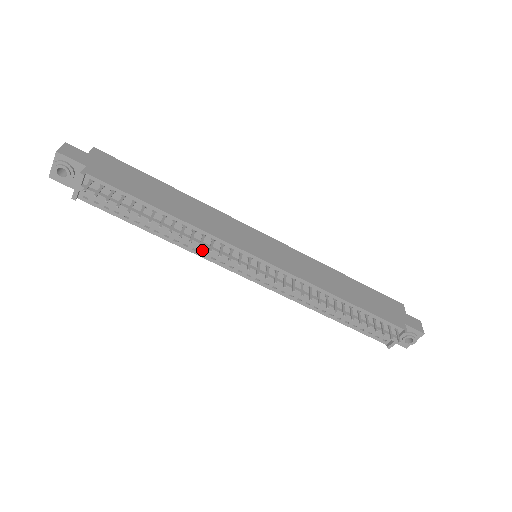
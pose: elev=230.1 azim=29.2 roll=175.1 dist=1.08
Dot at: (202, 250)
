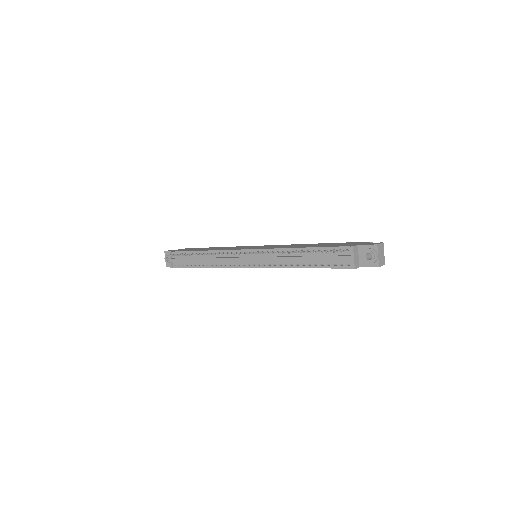
Dot at: (223, 263)
